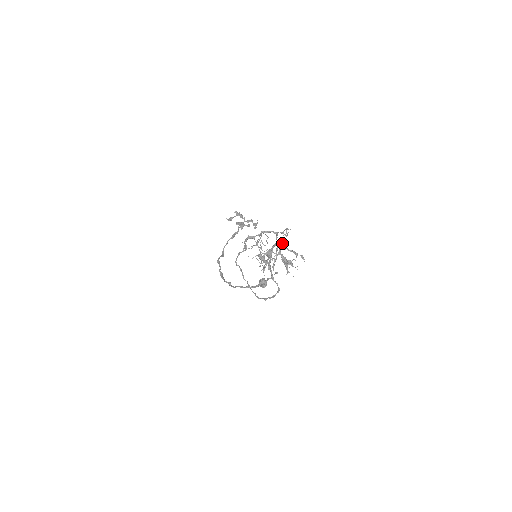
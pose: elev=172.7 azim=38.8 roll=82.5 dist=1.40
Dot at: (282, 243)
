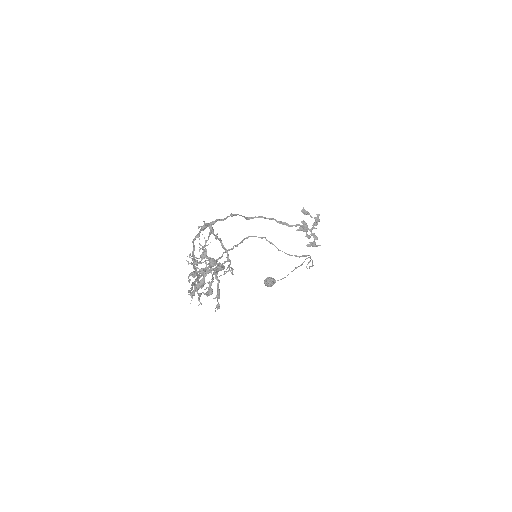
Dot at: (216, 271)
